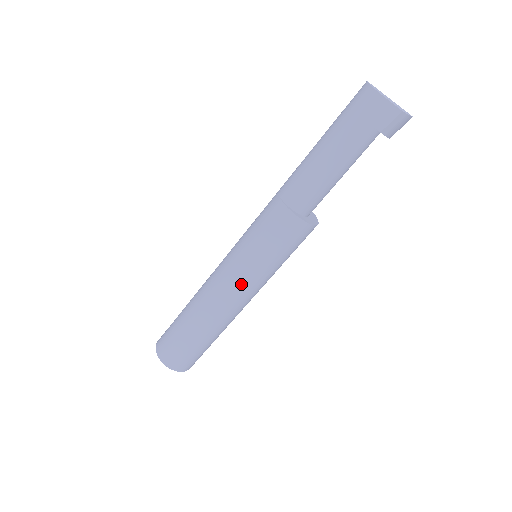
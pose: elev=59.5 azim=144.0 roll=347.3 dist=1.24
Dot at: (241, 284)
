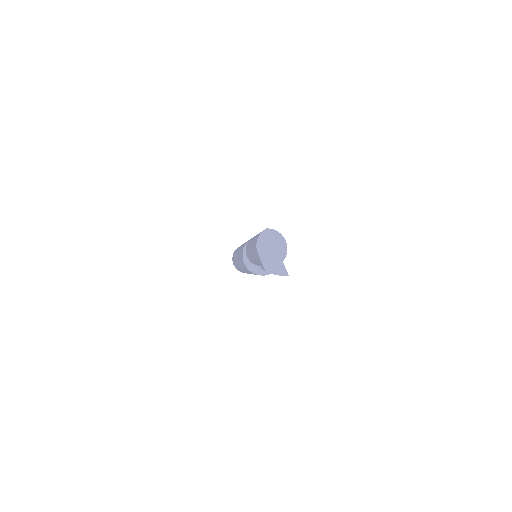
Dot at: occluded
